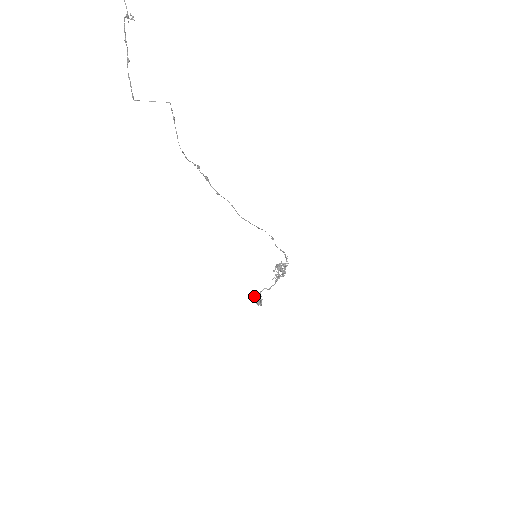
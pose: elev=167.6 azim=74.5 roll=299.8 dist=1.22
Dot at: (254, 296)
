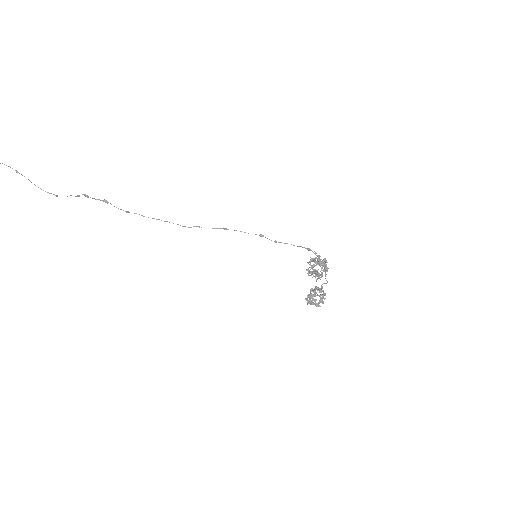
Dot at: (308, 294)
